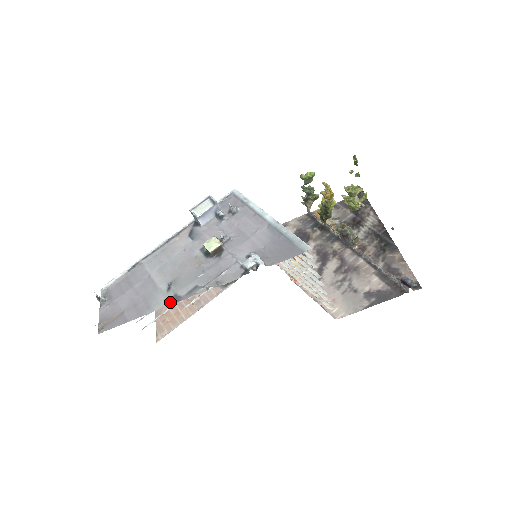
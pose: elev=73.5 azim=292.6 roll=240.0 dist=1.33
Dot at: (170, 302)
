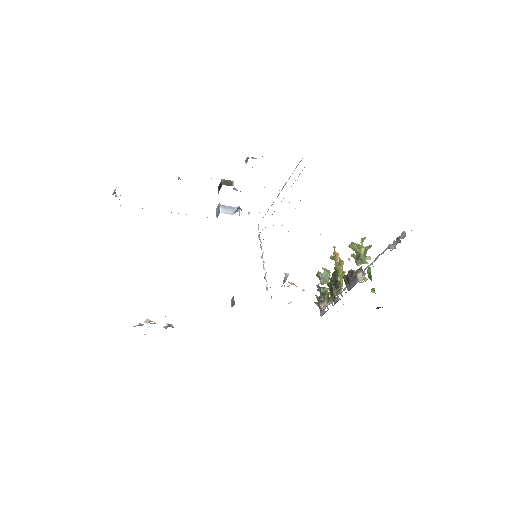
Dot at: occluded
